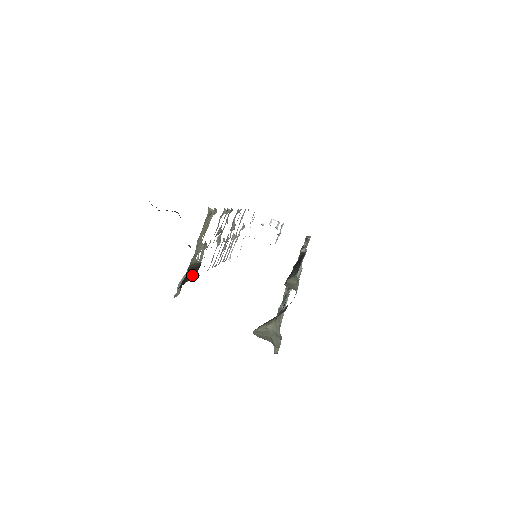
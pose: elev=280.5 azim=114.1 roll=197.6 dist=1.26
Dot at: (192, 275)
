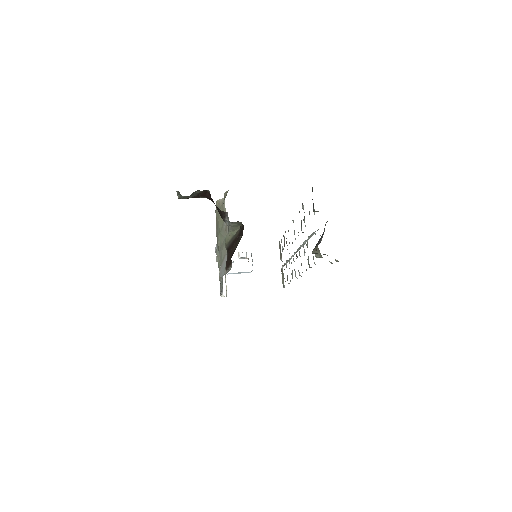
Dot at: (238, 241)
